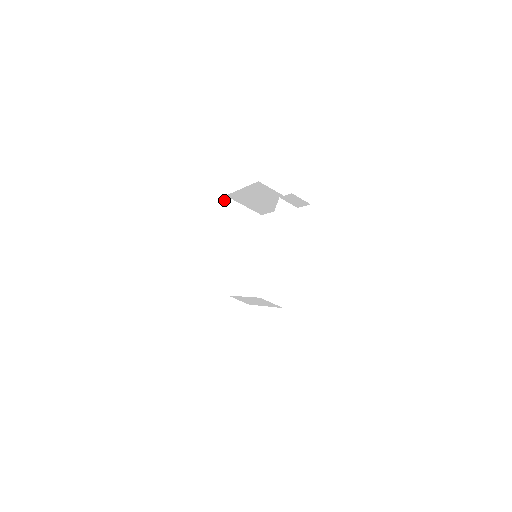
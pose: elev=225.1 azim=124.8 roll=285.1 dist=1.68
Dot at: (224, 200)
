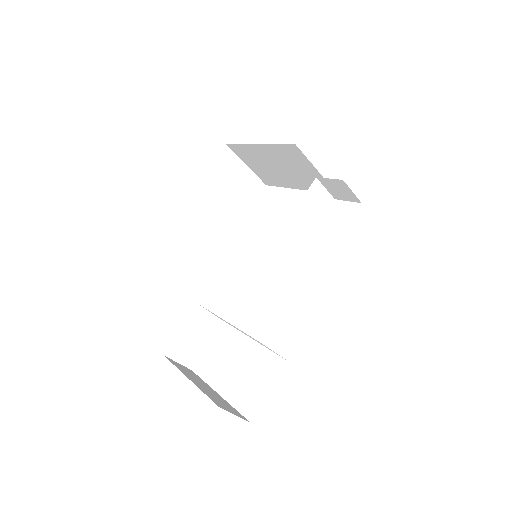
Dot at: (222, 150)
